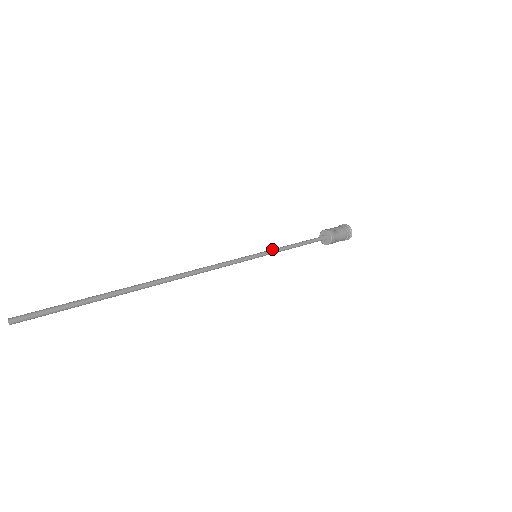
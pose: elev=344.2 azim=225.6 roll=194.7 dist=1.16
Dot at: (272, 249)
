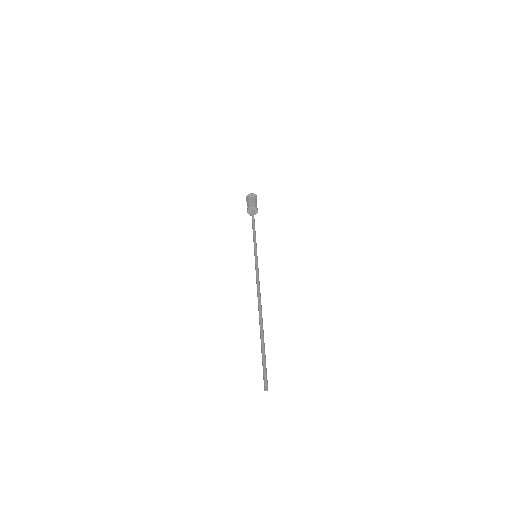
Dot at: (255, 244)
